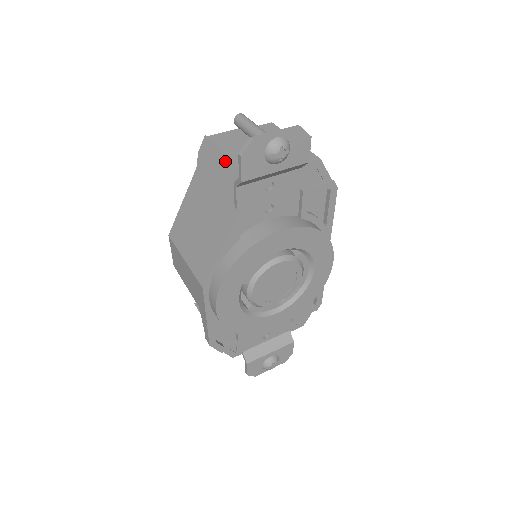
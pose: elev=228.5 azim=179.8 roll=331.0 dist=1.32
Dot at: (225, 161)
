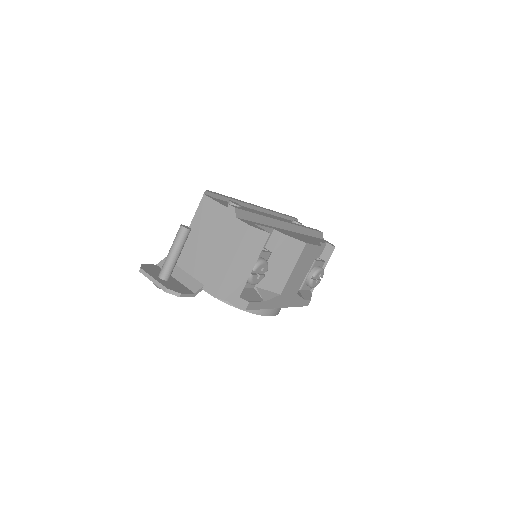
Dot at: occluded
